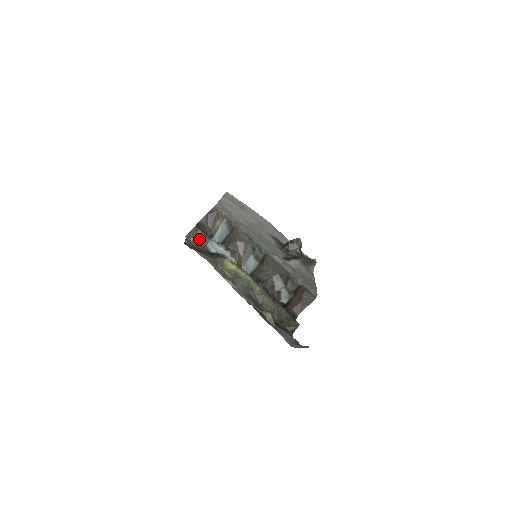
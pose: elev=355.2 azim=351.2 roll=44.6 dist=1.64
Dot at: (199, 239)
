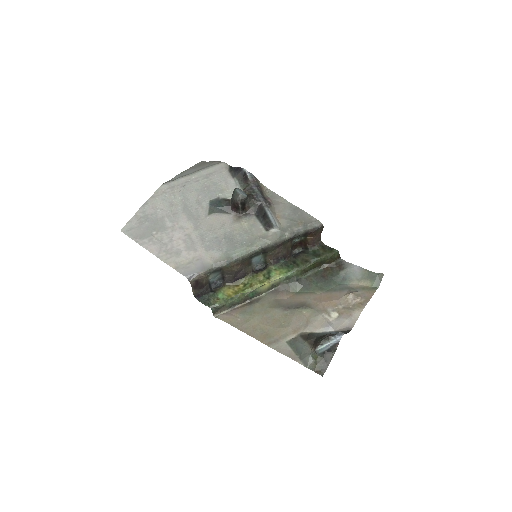
Dot at: (225, 307)
